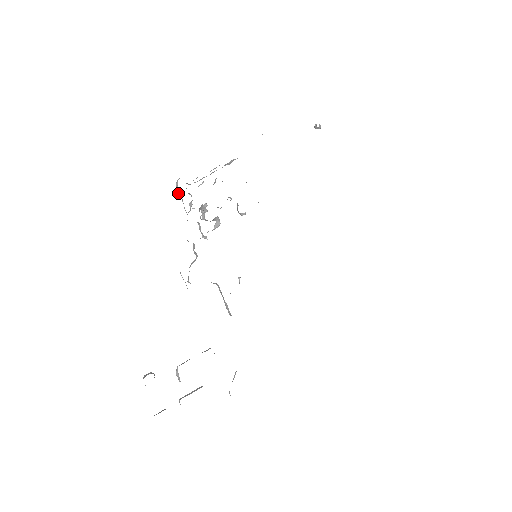
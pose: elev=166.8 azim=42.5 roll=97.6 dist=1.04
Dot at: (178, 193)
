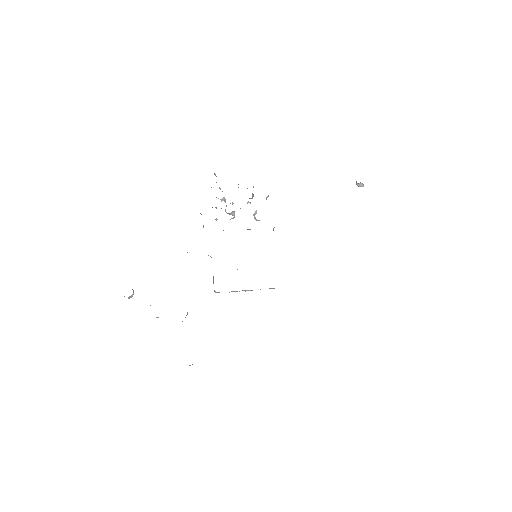
Dot at: occluded
